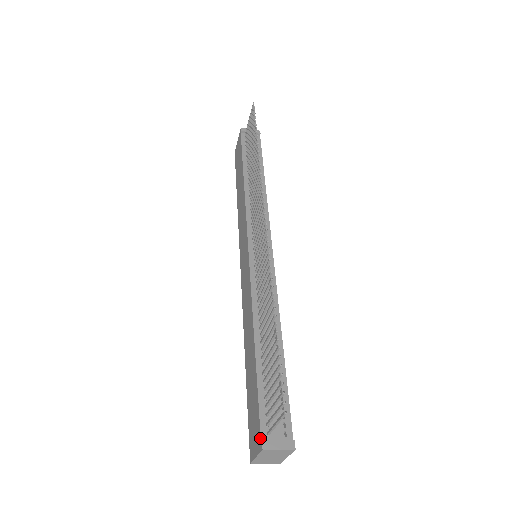
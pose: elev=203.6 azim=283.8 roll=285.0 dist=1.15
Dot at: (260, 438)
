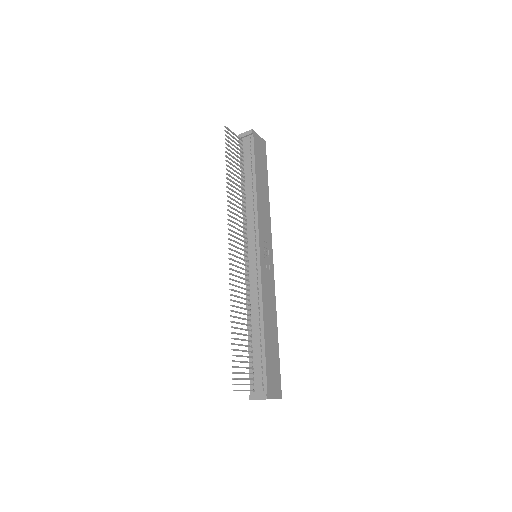
Dot at: (250, 393)
